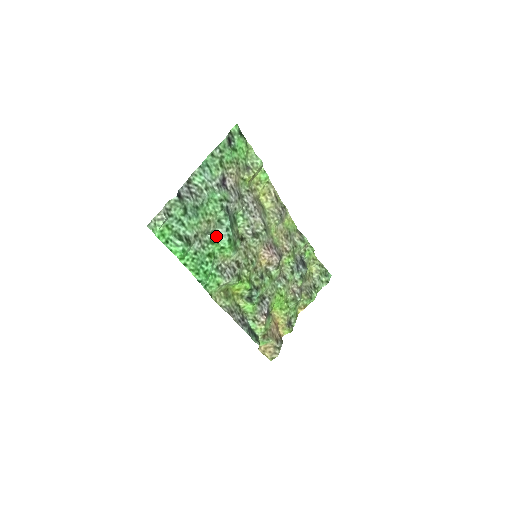
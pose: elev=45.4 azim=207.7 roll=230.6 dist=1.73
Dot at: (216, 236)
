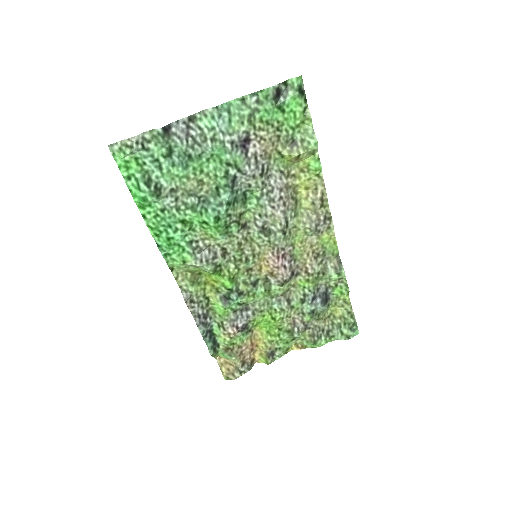
Dot at: (205, 204)
